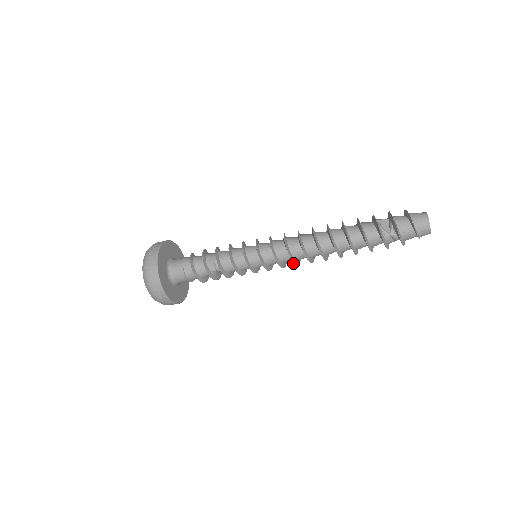
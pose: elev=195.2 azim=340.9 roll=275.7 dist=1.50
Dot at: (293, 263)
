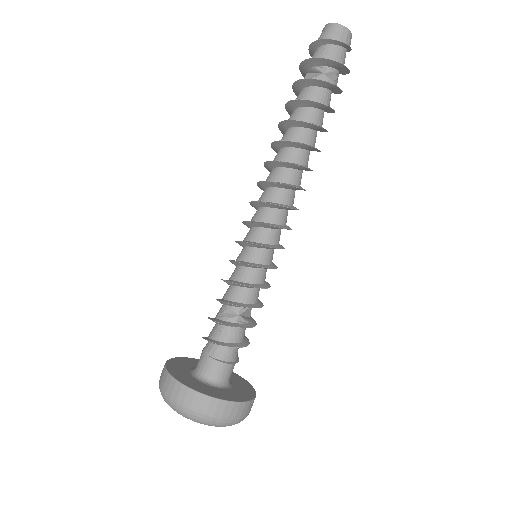
Dot at: (288, 208)
